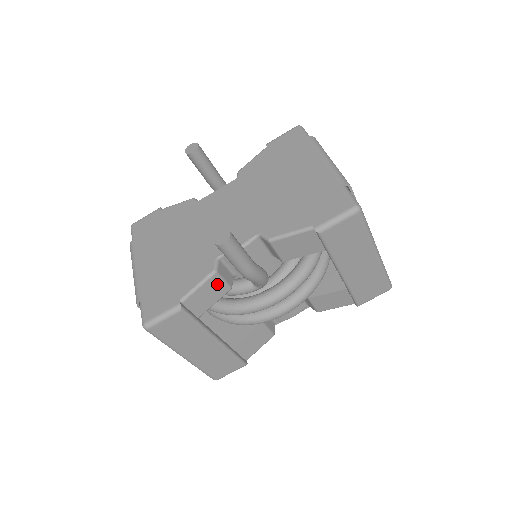
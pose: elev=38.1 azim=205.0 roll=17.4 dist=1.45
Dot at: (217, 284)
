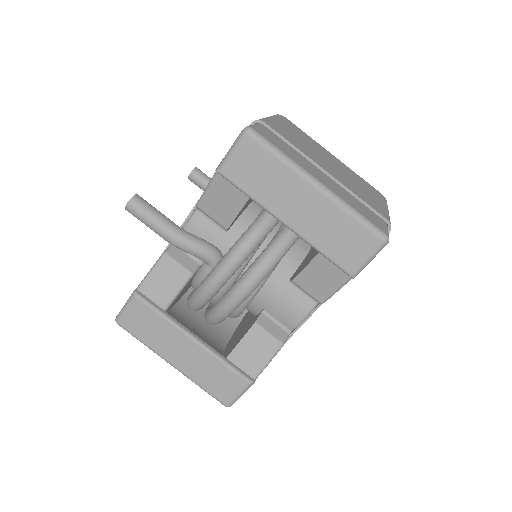
Dot at: (171, 268)
